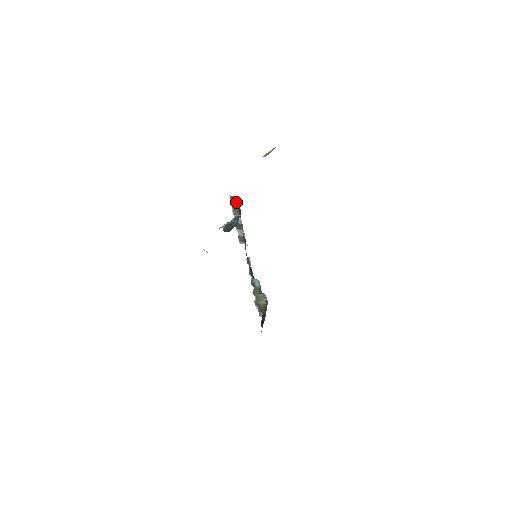
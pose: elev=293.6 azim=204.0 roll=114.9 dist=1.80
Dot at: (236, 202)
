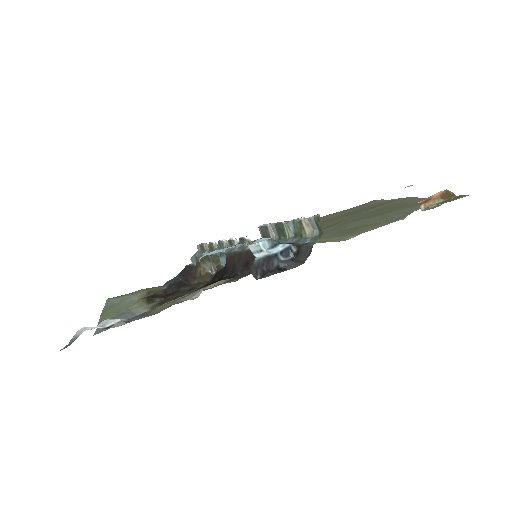
Dot at: (315, 226)
